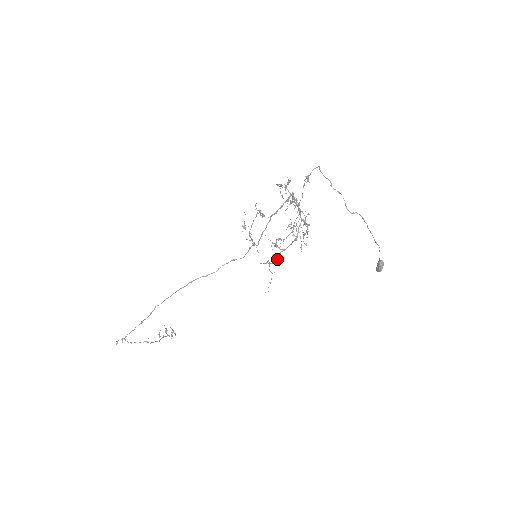
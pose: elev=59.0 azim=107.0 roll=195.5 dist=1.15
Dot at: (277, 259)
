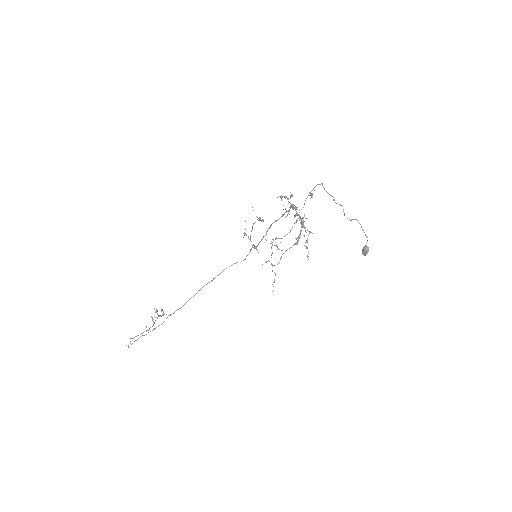
Dot at: occluded
